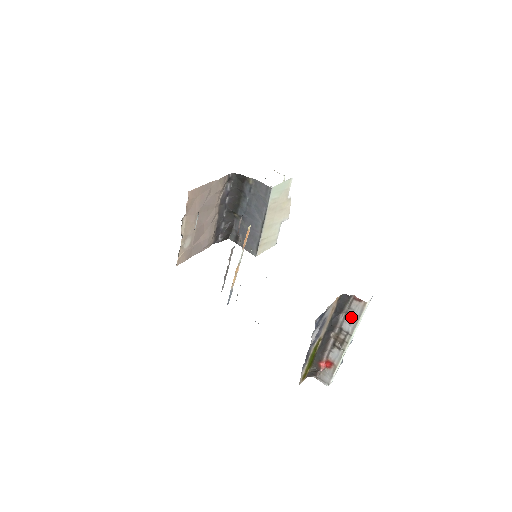
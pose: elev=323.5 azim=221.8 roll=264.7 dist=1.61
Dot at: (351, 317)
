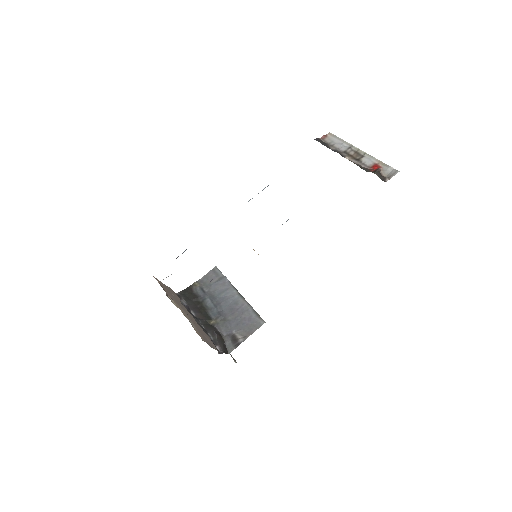
Dot at: (337, 144)
